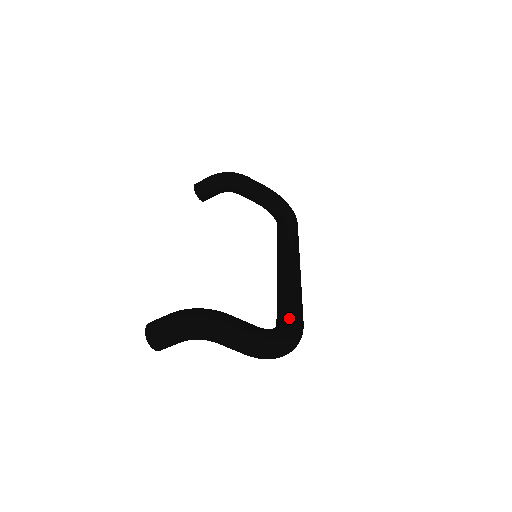
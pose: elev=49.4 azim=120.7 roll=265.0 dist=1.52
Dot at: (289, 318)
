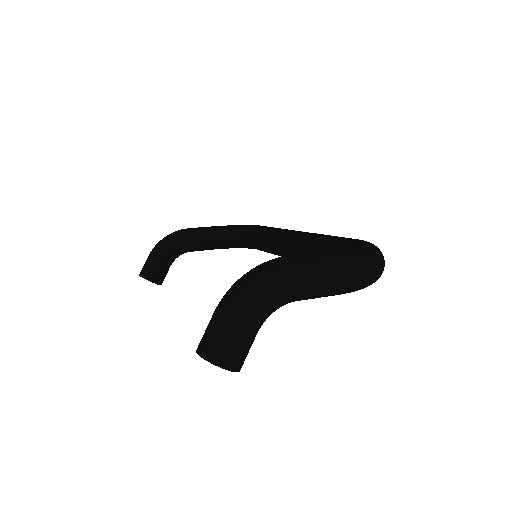
Dot at: (348, 244)
